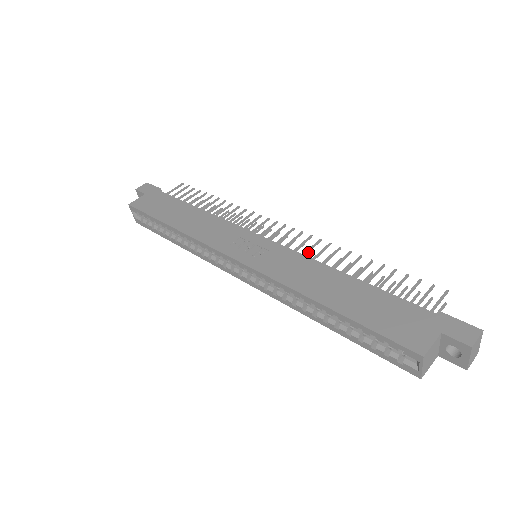
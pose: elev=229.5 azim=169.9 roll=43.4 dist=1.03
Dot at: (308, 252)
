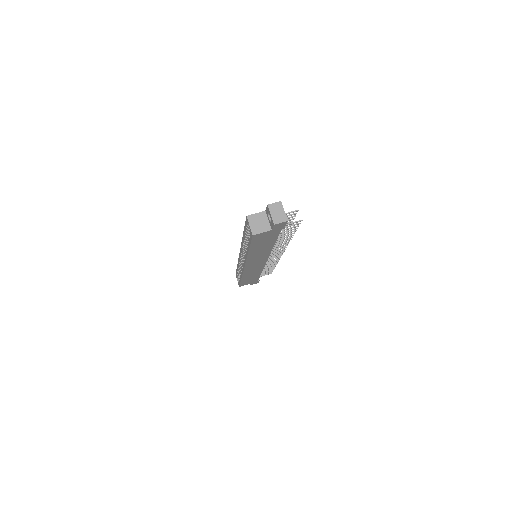
Dot at: occluded
